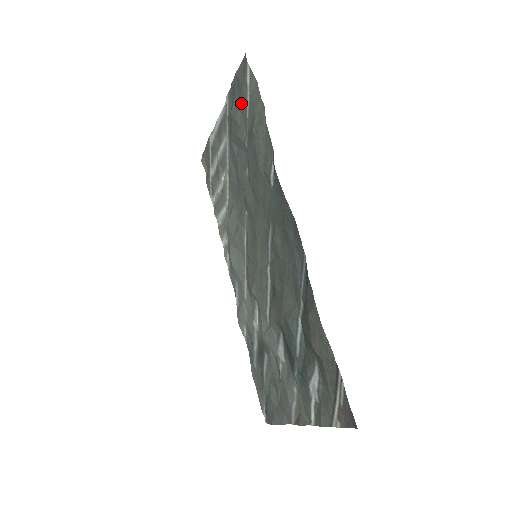
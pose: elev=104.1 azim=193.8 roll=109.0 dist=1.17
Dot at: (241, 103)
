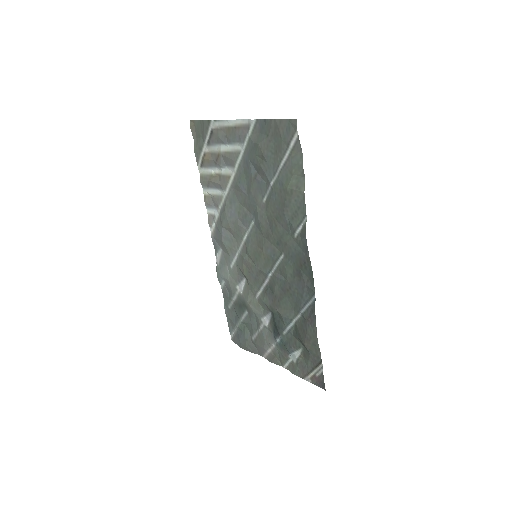
Dot at: (275, 149)
